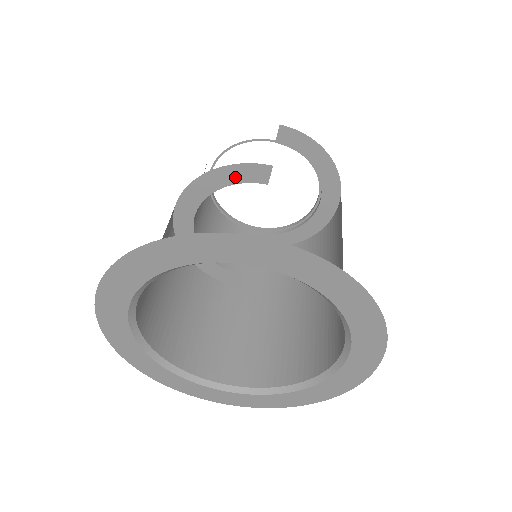
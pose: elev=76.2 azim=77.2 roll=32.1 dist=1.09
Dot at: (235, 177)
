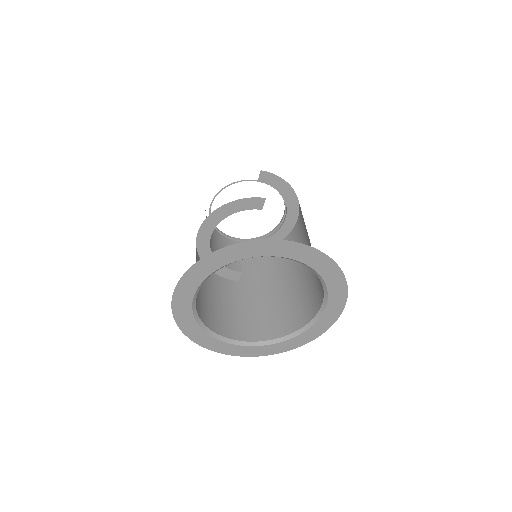
Dot at: (242, 207)
